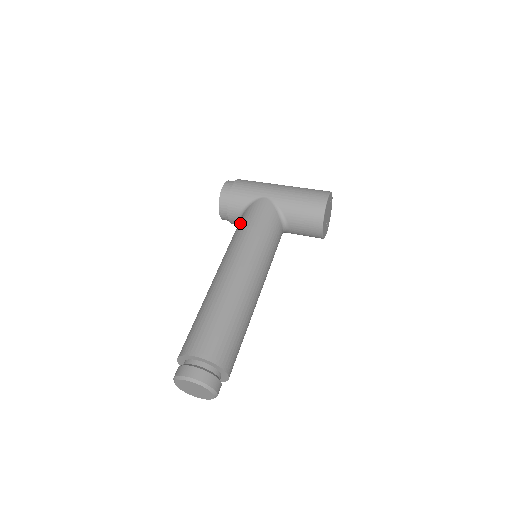
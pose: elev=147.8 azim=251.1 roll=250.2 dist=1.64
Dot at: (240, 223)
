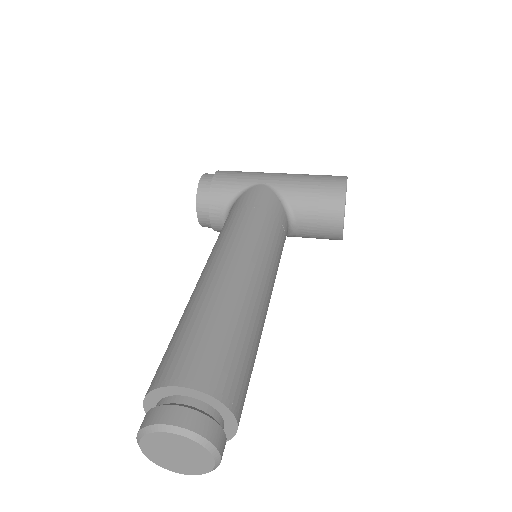
Dot at: (230, 214)
